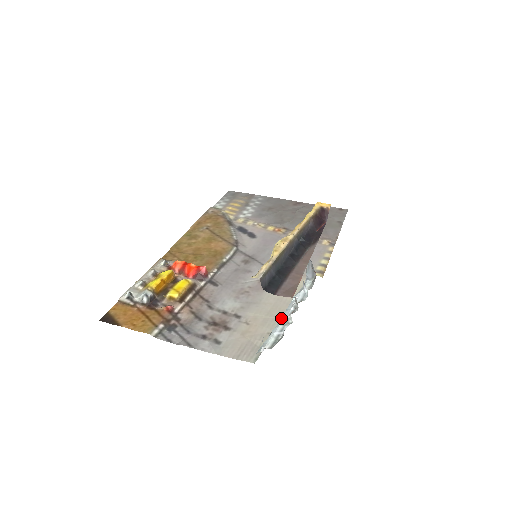
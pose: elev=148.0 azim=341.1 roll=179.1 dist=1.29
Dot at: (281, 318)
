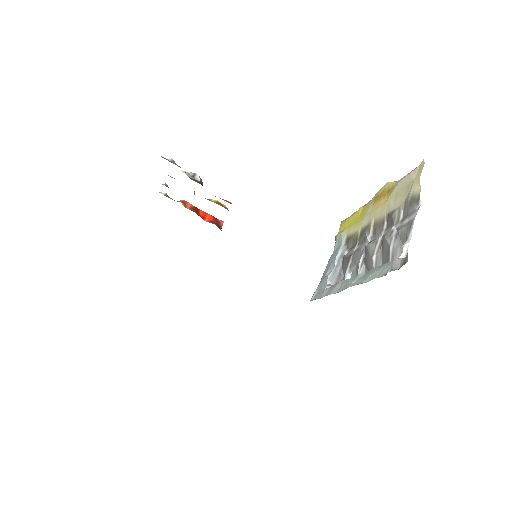
Dot at: occluded
